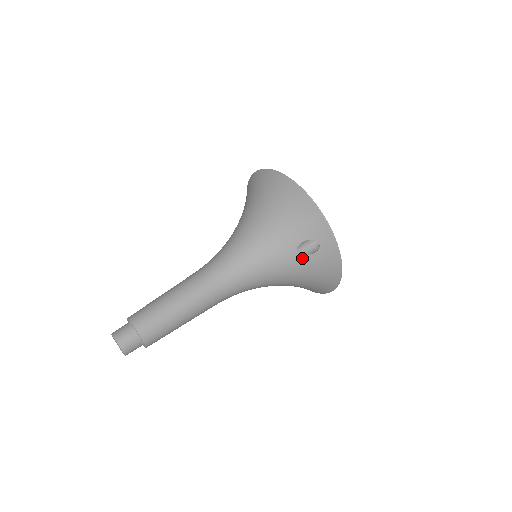
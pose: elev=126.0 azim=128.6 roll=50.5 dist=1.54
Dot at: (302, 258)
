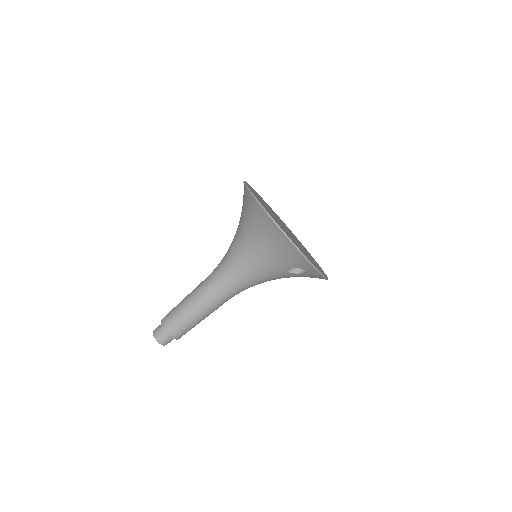
Dot at: (292, 274)
